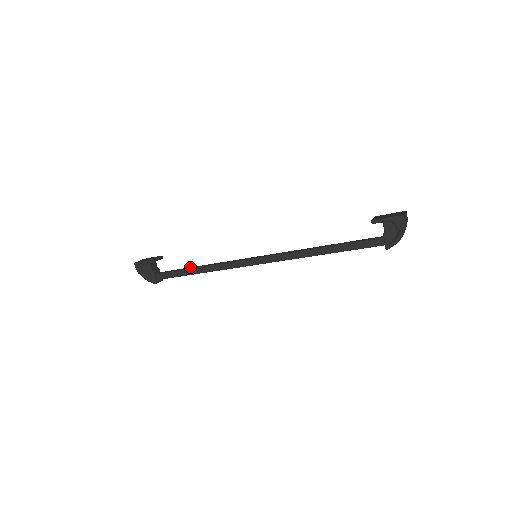
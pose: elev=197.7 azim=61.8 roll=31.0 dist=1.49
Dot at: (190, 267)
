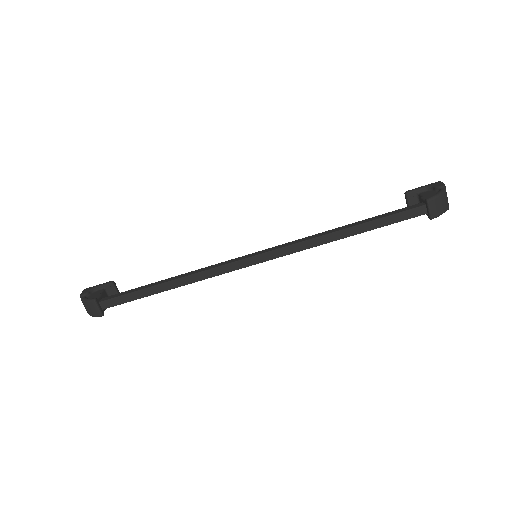
Dot at: occluded
